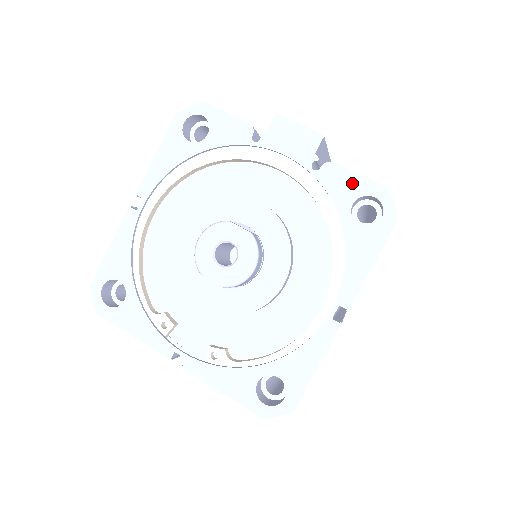
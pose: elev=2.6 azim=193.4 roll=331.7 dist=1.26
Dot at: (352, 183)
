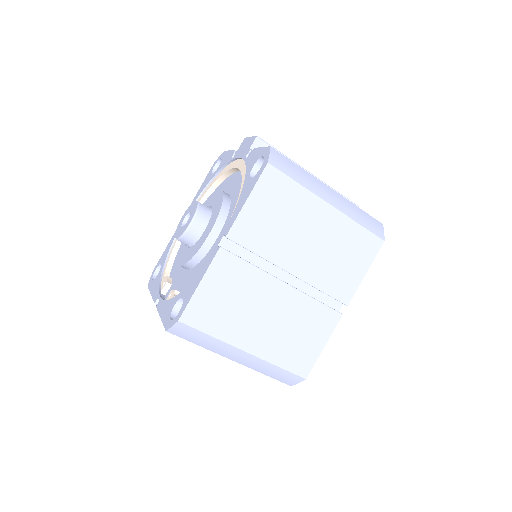
Dot at: (257, 155)
